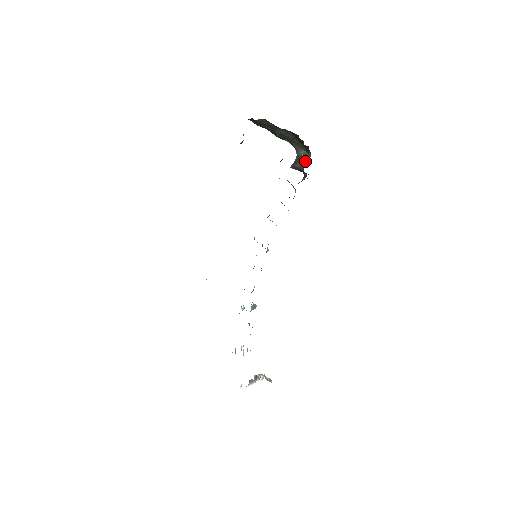
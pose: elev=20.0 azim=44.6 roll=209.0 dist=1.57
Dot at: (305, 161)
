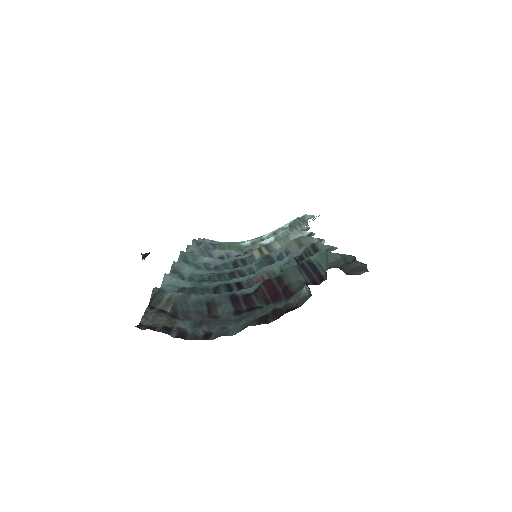
Dot at: (307, 285)
